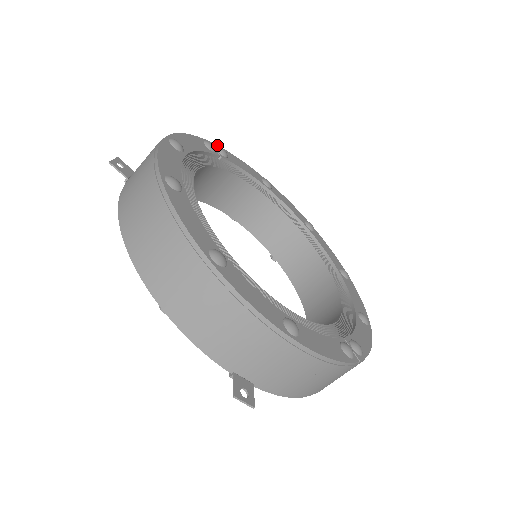
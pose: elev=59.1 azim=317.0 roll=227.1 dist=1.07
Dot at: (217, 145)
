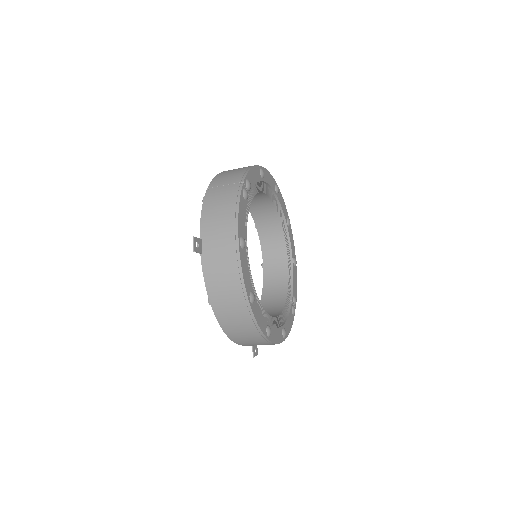
Dot at: (245, 178)
